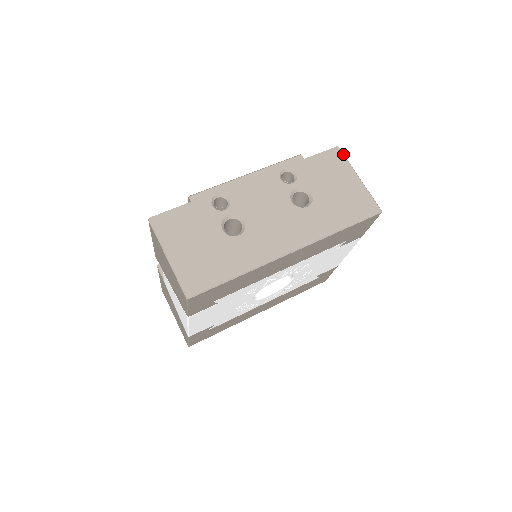
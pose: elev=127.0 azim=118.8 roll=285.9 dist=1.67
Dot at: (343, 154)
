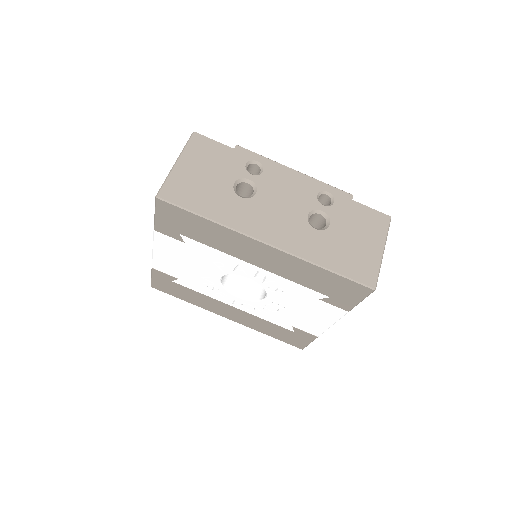
Dot at: (389, 225)
